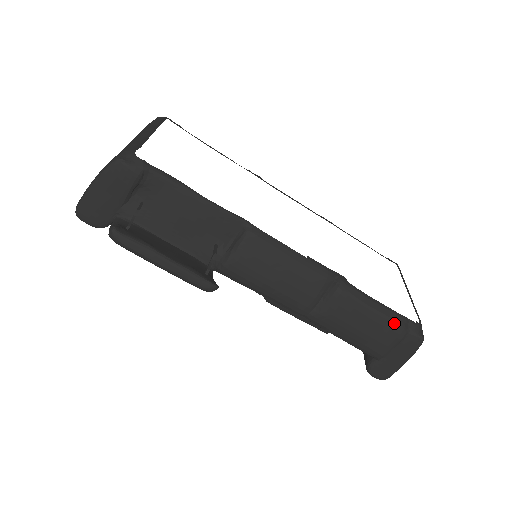
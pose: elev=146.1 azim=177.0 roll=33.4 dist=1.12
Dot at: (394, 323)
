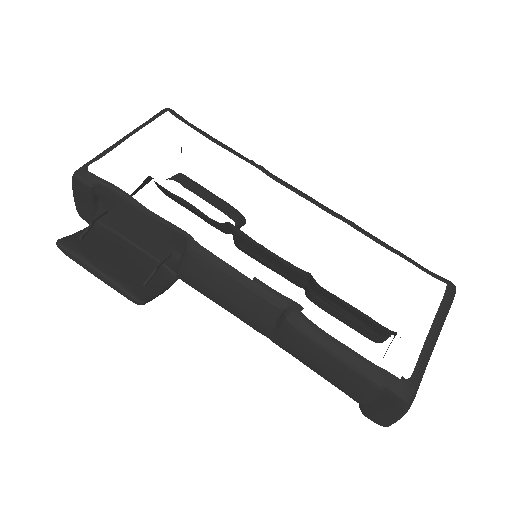
Dot at: (360, 373)
